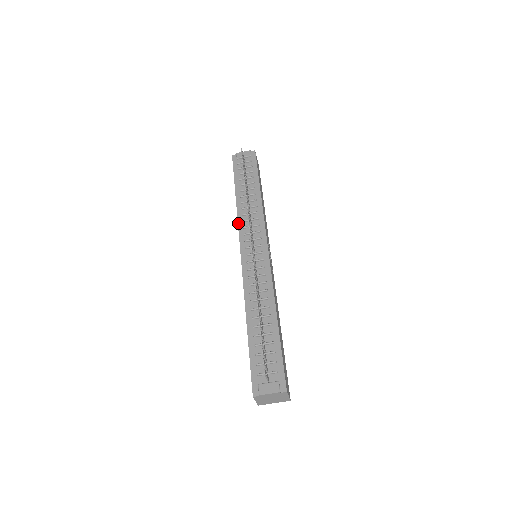
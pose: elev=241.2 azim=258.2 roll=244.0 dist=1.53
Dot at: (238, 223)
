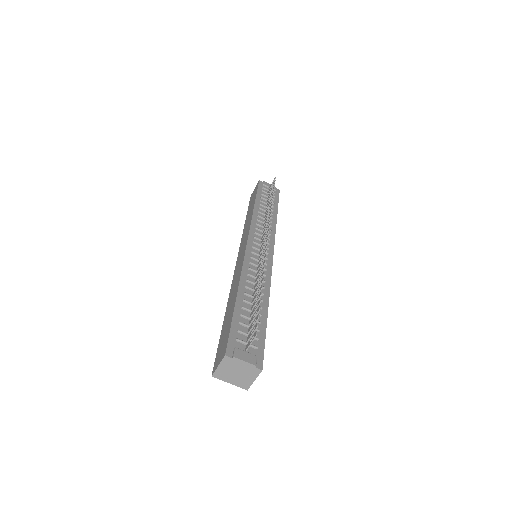
Dot at: (251, 222)
